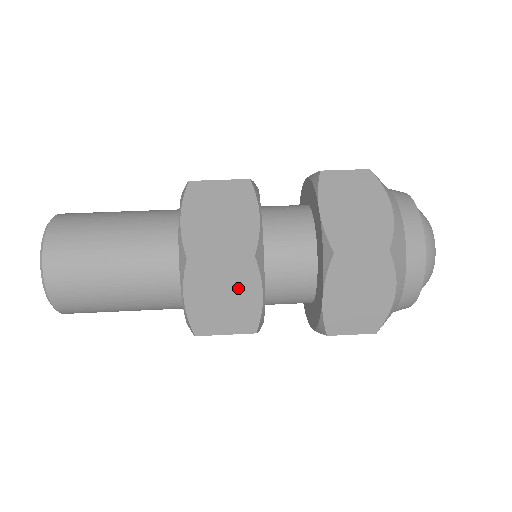
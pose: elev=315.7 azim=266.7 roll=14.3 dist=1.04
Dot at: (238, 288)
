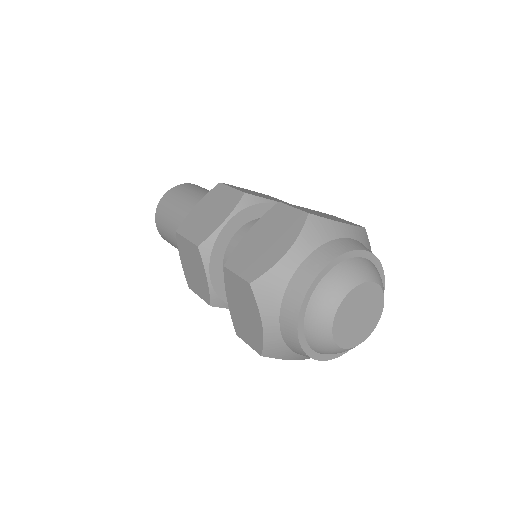
Dot at: (221, 209)
